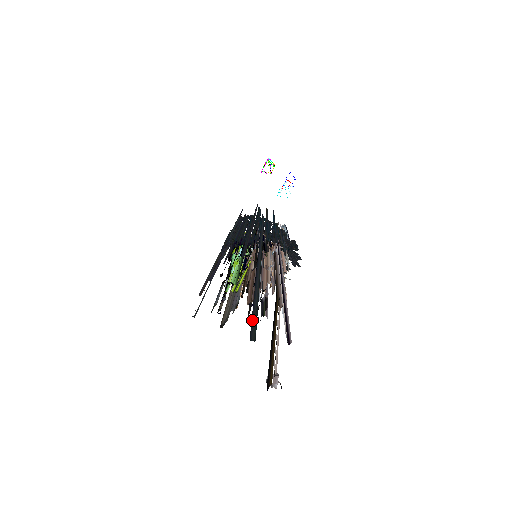
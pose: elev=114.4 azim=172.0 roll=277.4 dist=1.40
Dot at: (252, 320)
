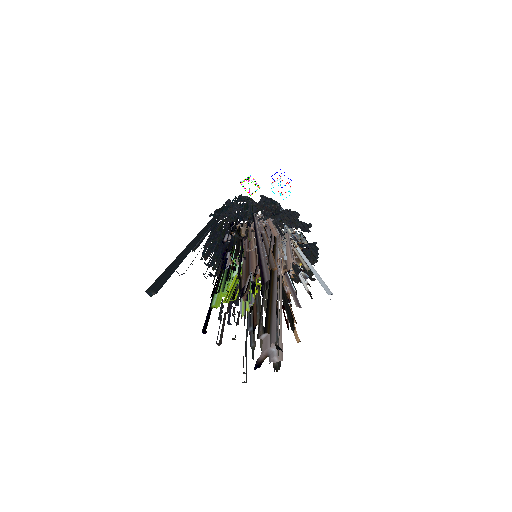
Dot at: (159, 276)
